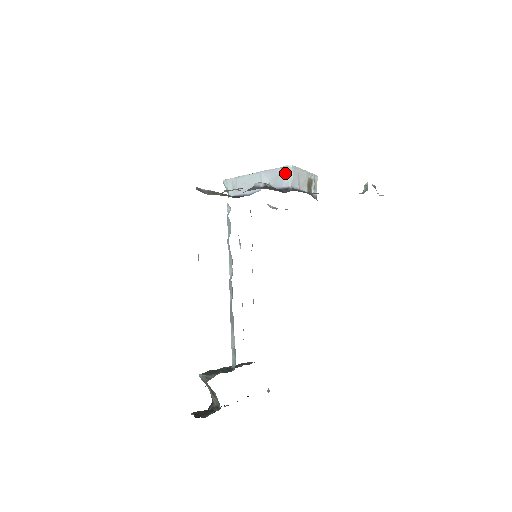
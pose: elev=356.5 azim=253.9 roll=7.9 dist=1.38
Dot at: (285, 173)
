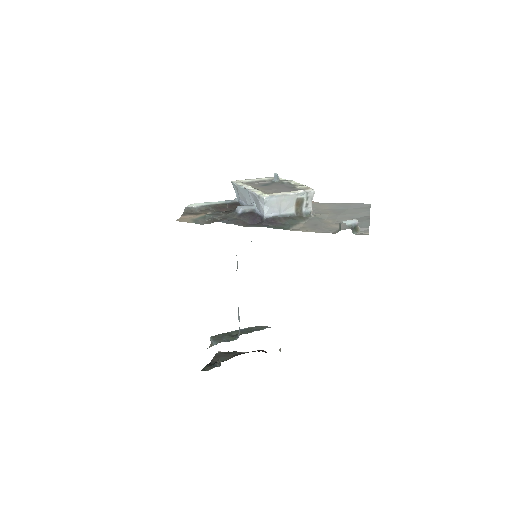
Dot at: (261, 202)
